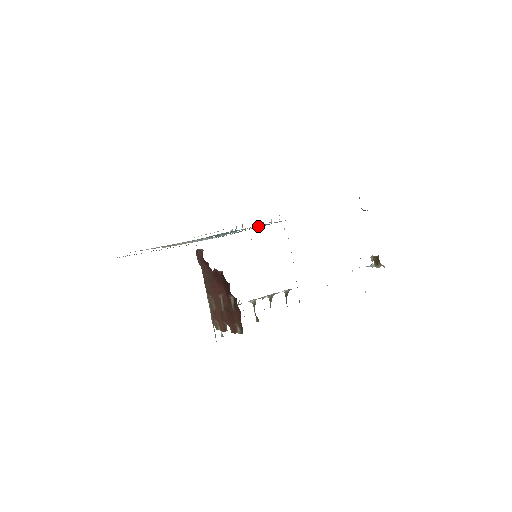
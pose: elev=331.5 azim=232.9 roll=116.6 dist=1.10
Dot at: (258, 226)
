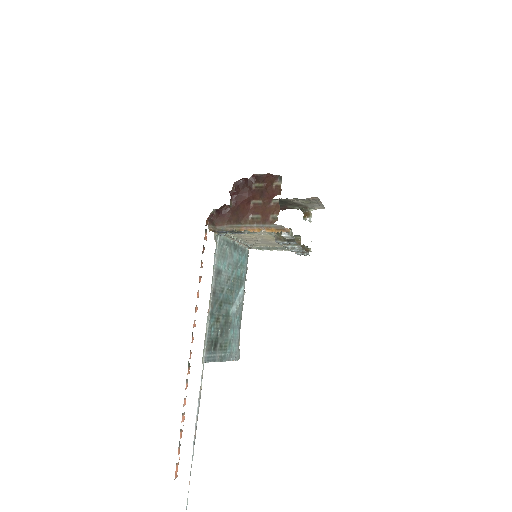
Dot at: (240, 271)
